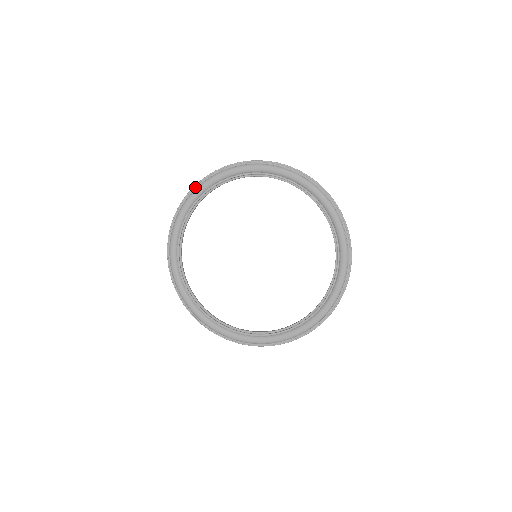
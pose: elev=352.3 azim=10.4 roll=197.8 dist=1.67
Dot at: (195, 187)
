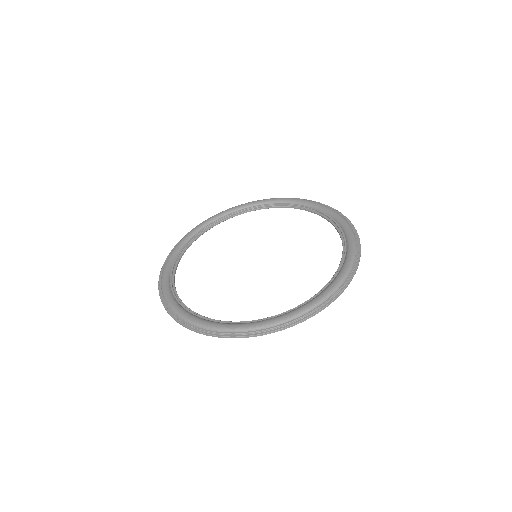
Dot at: (221, 212)
